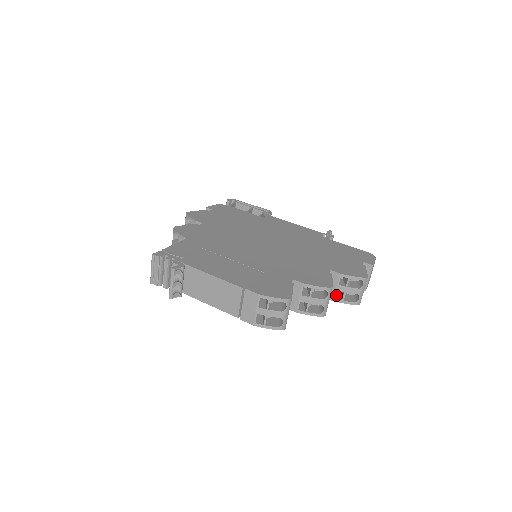
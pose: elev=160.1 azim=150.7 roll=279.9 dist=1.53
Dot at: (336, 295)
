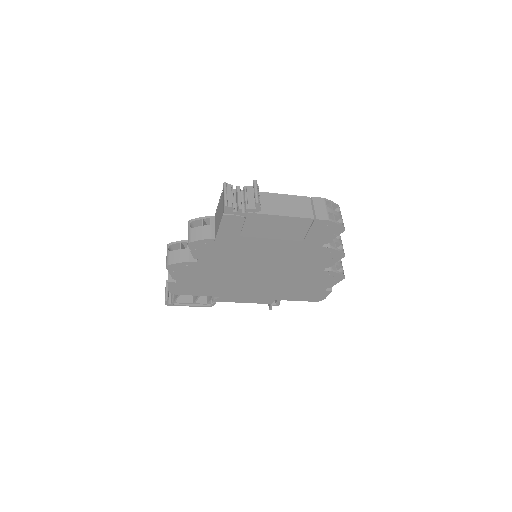
Dot at: (328, 272)
